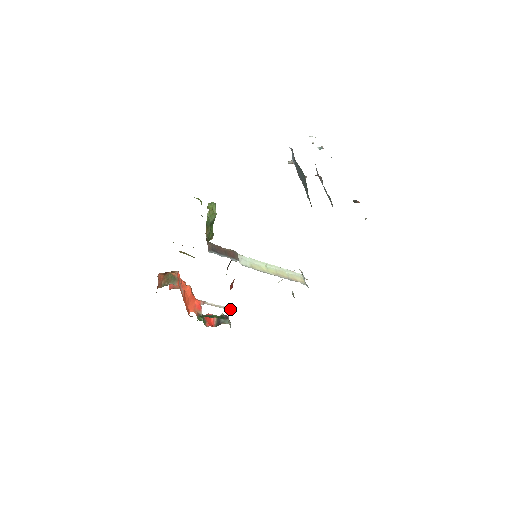
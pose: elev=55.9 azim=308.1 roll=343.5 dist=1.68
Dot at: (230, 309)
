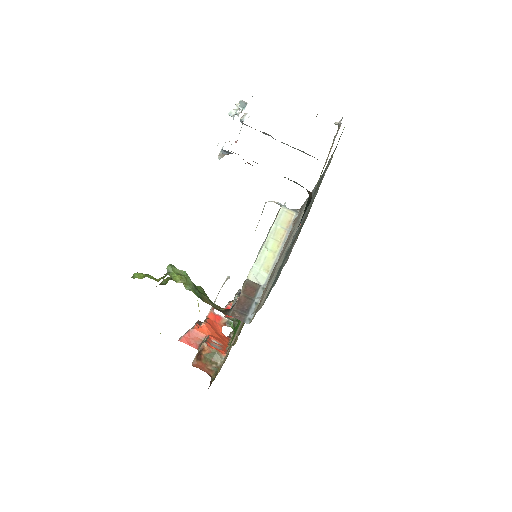
Dot at: (226, 279)
